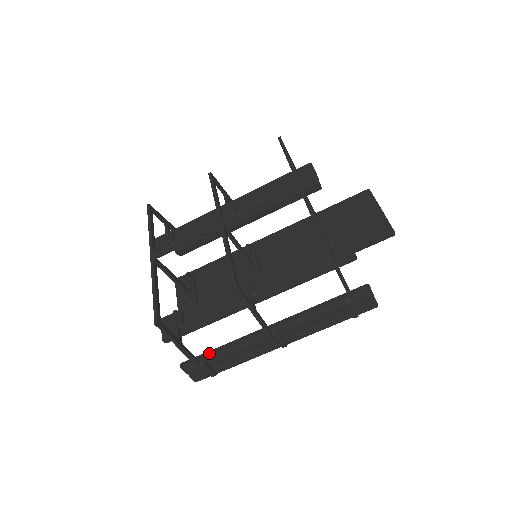
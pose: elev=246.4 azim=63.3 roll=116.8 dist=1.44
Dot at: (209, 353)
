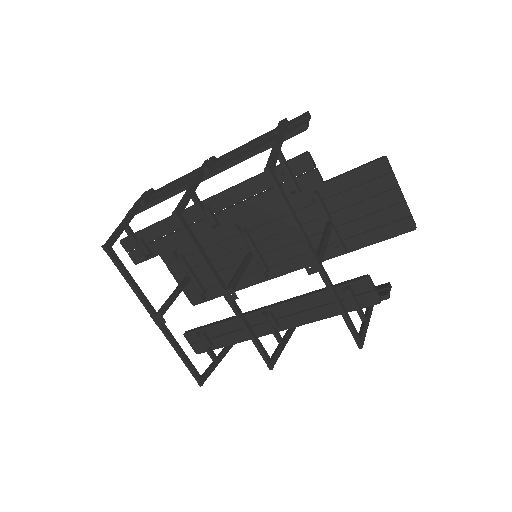
Dot at: occluded
